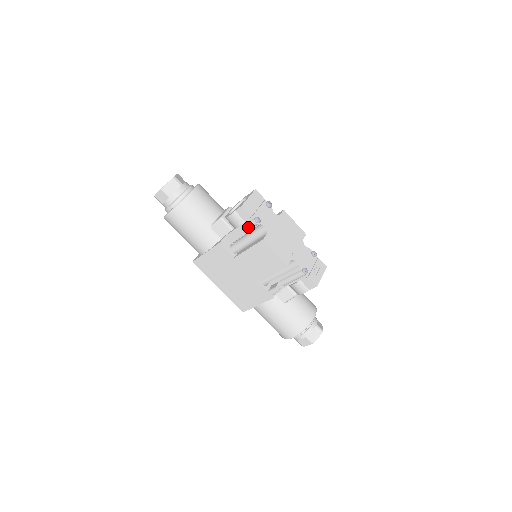
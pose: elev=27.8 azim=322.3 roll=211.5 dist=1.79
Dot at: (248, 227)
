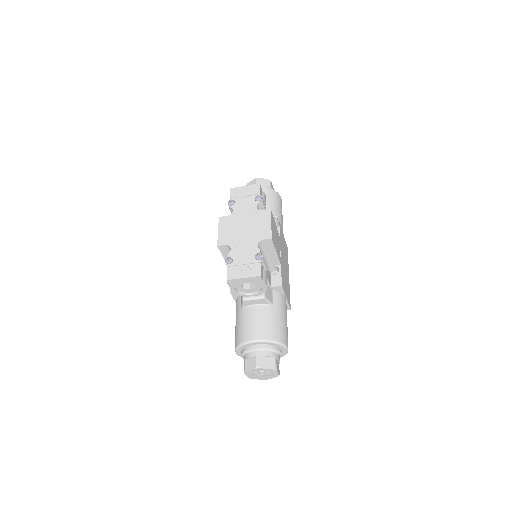
Dot at: occluded
